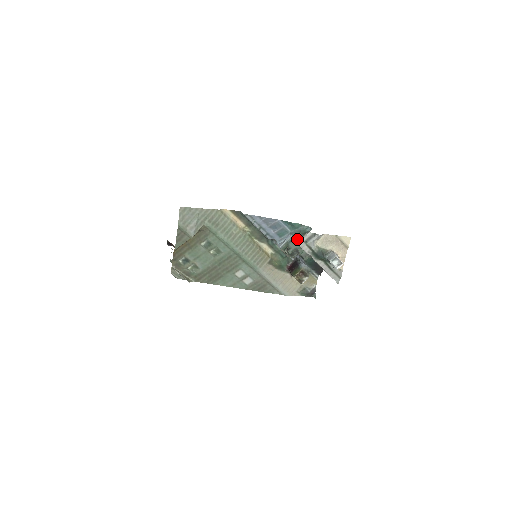
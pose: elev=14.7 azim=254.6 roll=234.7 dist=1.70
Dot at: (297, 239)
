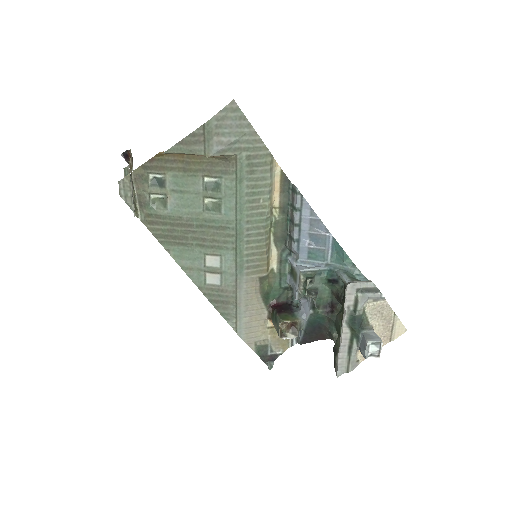
Dot at: (333, 278)
